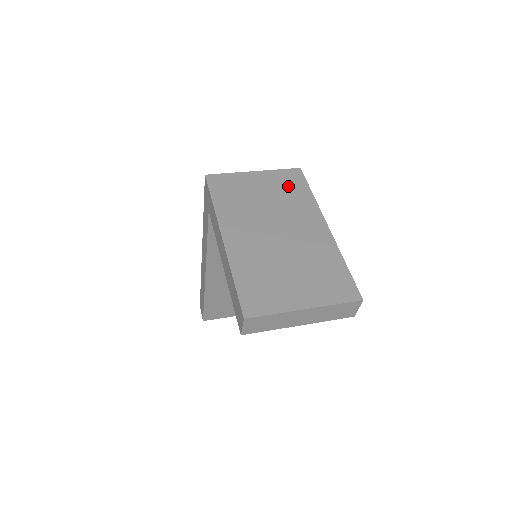
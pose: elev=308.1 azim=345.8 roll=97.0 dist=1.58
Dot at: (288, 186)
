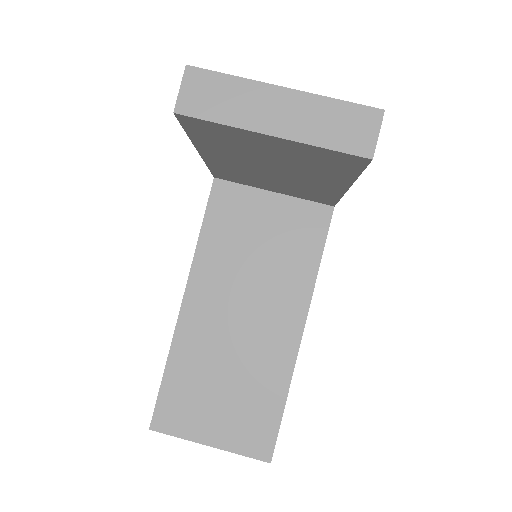
Dot at: occluded
